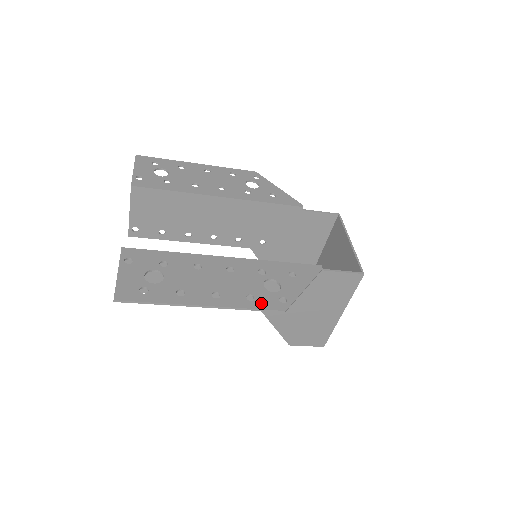
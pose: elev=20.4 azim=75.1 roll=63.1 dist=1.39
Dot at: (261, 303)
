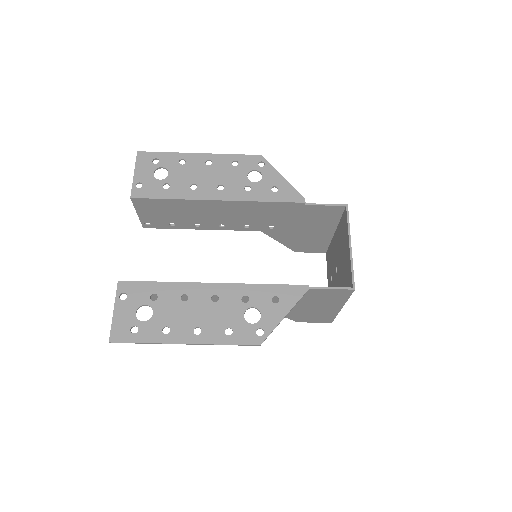
Dot at: (238, 338)
